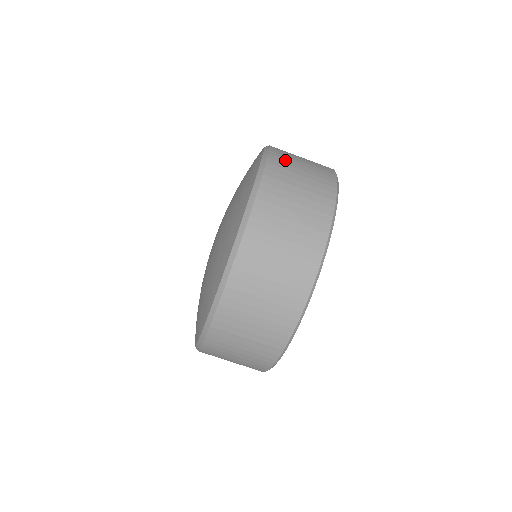
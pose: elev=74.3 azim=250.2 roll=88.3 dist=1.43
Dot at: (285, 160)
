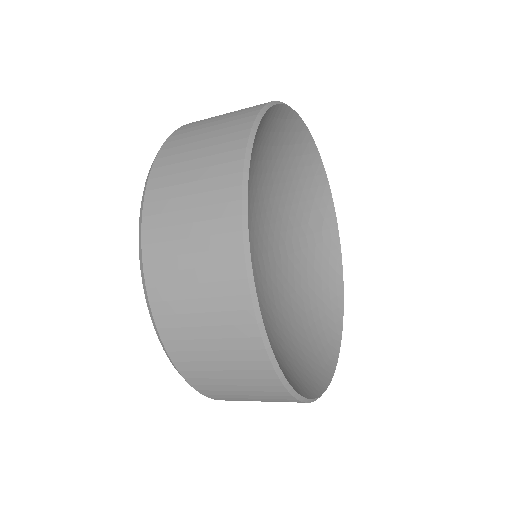
Dot at: (189, 352)
